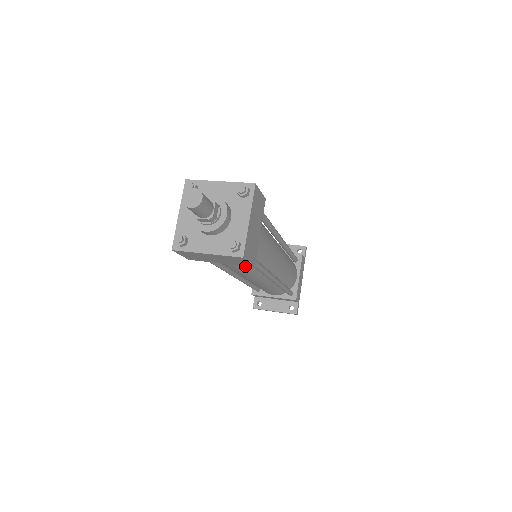
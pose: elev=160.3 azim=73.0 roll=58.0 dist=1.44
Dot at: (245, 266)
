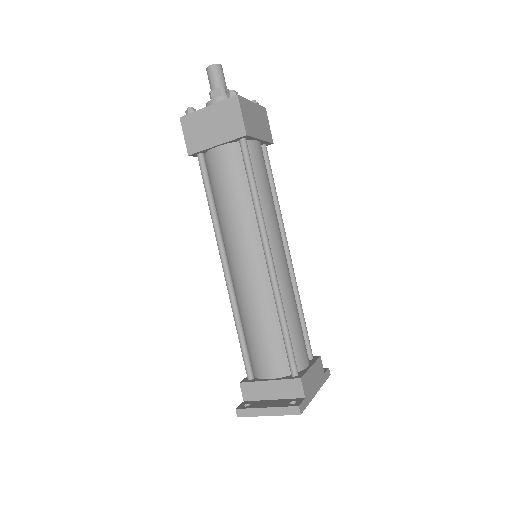
Dot at: (239, 181)
